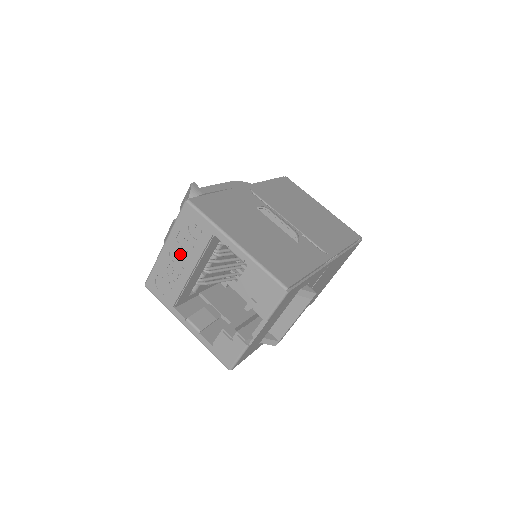
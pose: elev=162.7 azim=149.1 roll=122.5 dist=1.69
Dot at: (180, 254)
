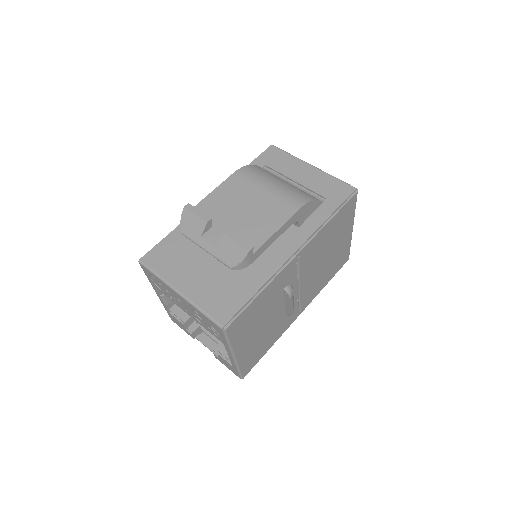
Dot at: (188, 308)
